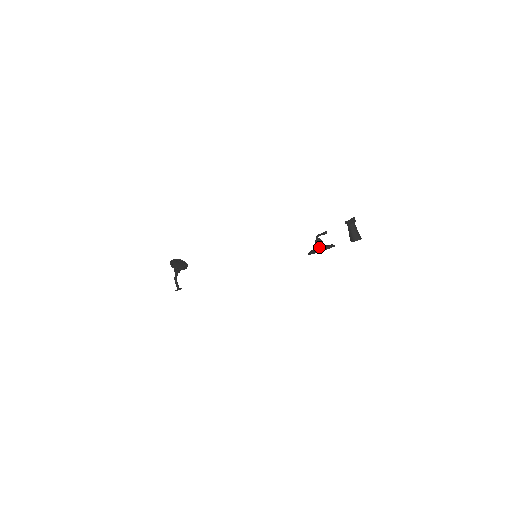
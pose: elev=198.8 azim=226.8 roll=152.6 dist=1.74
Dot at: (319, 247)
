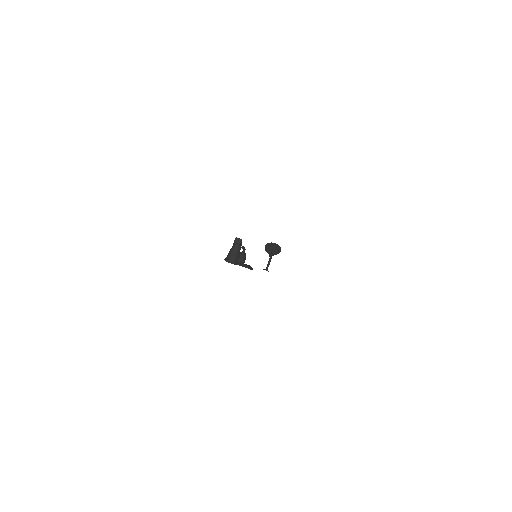
Dot at: occluded
